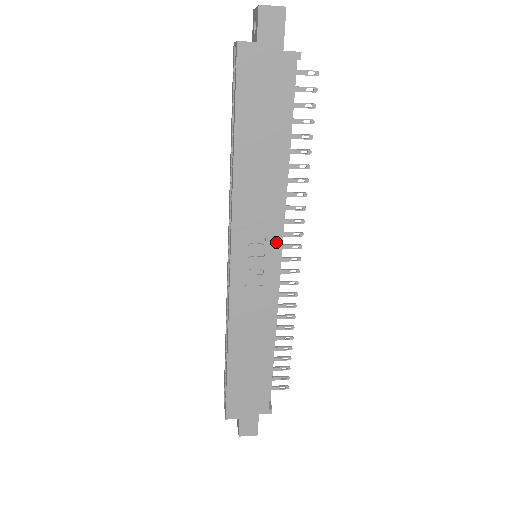
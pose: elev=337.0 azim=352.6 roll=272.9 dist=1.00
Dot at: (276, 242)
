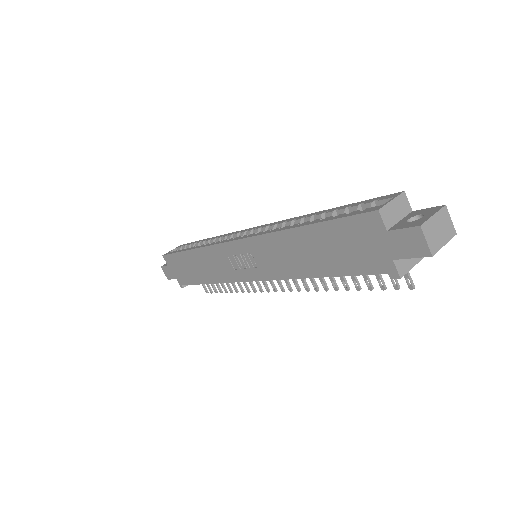
Dot at: (262, 276)
